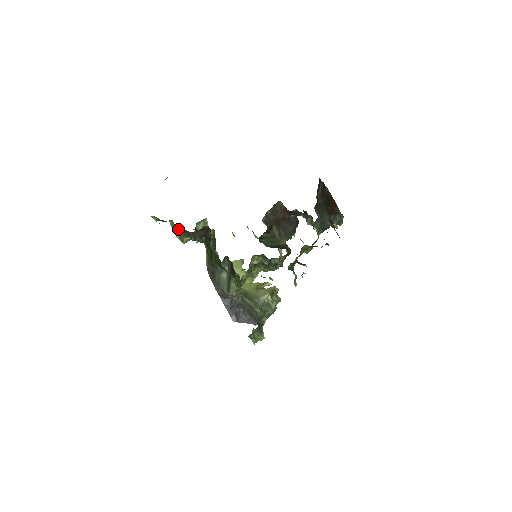
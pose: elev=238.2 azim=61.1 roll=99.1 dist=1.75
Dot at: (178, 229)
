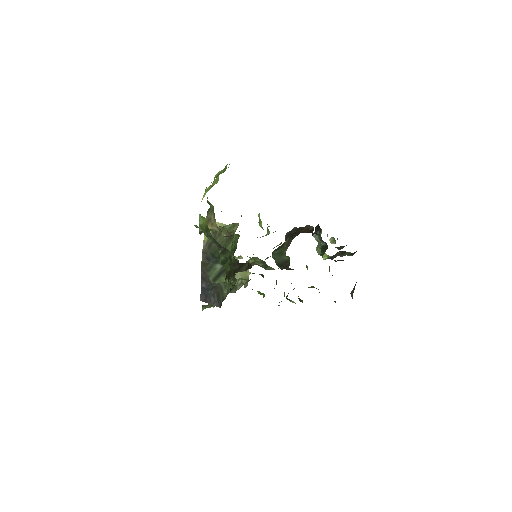
Dot at: (209, 233)
